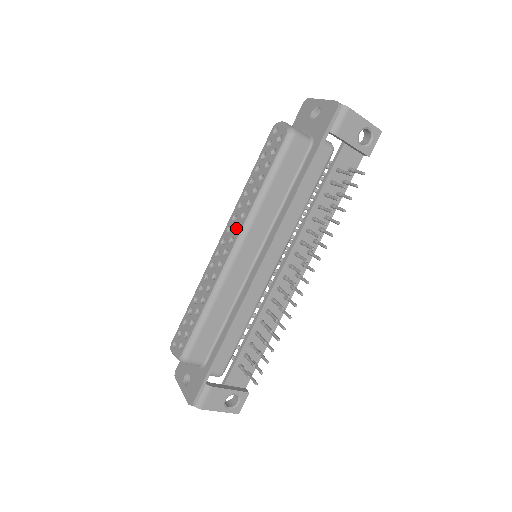
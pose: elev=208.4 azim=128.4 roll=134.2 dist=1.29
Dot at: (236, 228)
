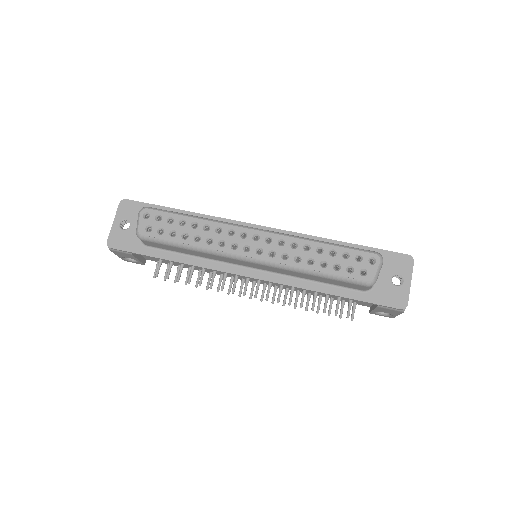
Dot at: (272, 251)
